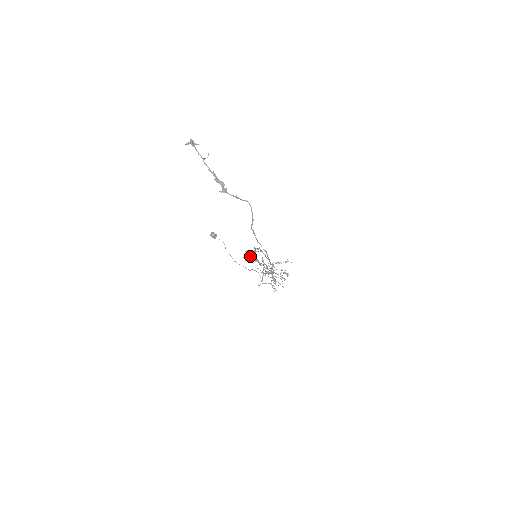
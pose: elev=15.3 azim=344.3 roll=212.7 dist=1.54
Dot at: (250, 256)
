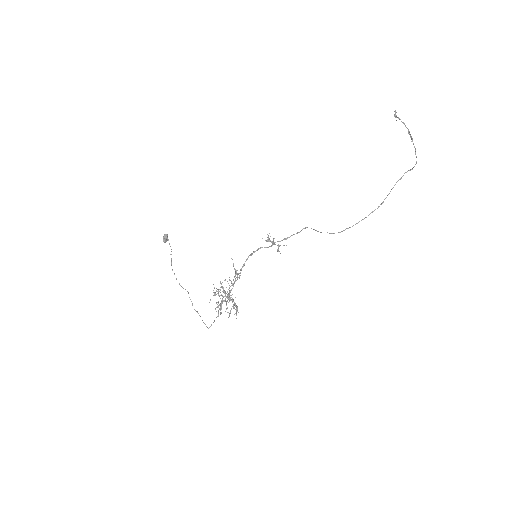
Dot at: (272, 241)
